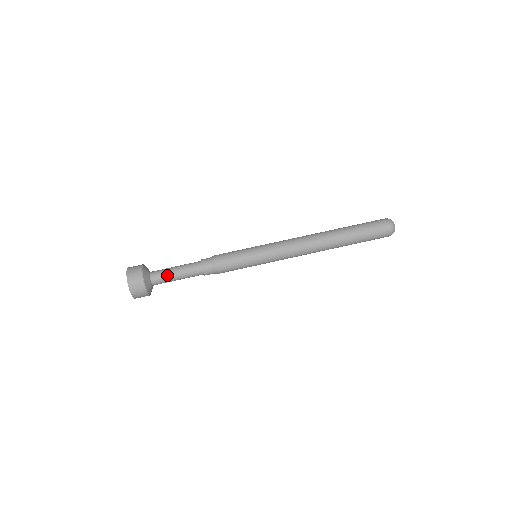
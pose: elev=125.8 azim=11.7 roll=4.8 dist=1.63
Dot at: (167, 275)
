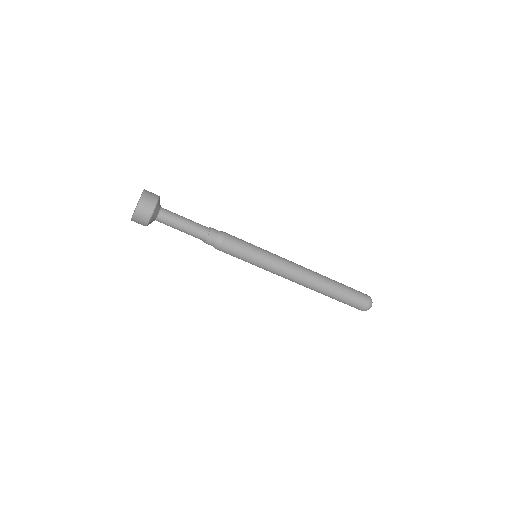
Dot at: (176, 217)
